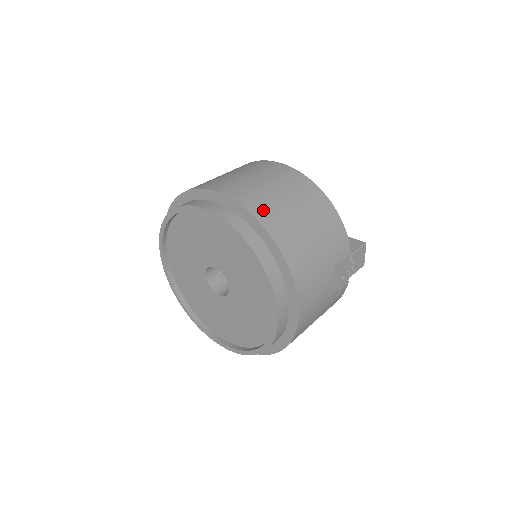
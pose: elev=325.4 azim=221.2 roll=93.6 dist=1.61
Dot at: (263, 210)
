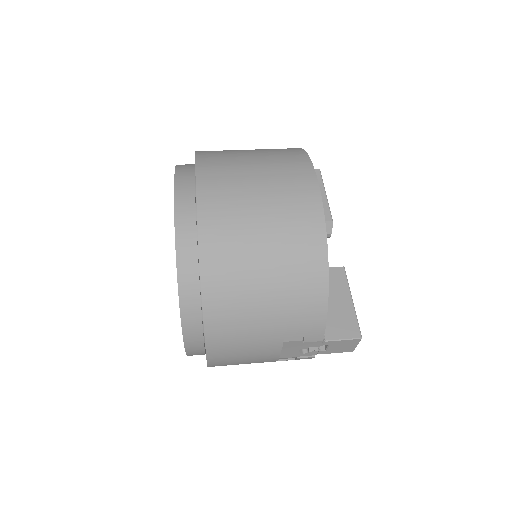
Dot at: (218, 247)
